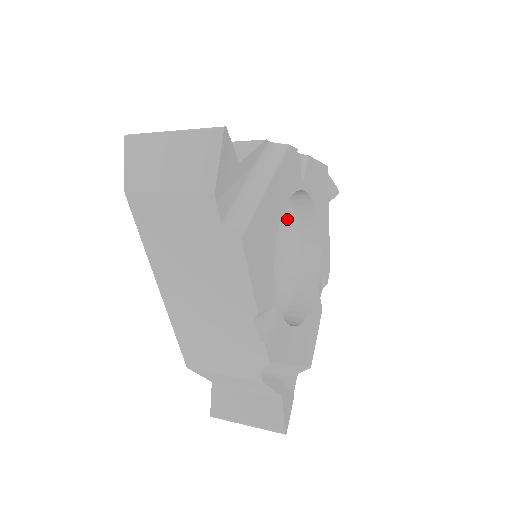
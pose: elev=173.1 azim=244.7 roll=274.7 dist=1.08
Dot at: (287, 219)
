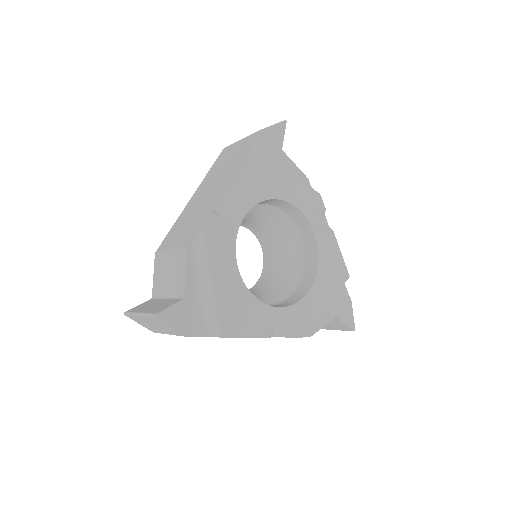
Dot at: (296, 273)
